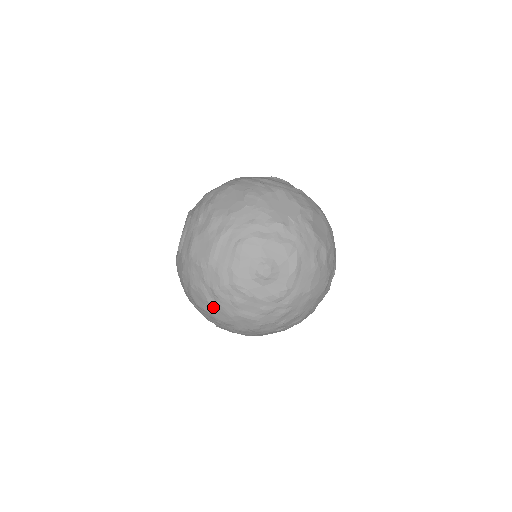
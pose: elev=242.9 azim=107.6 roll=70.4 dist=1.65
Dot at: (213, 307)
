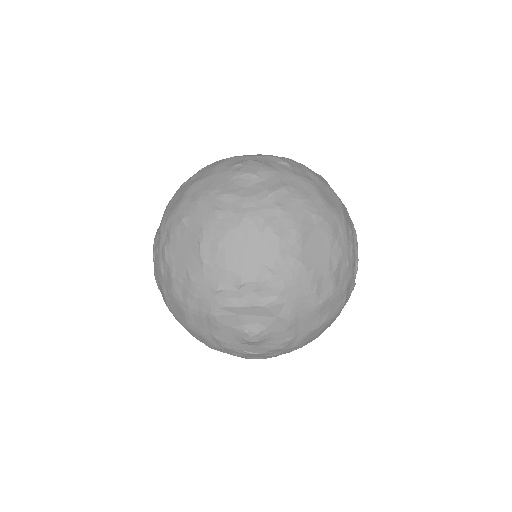
Dot at: occluded
